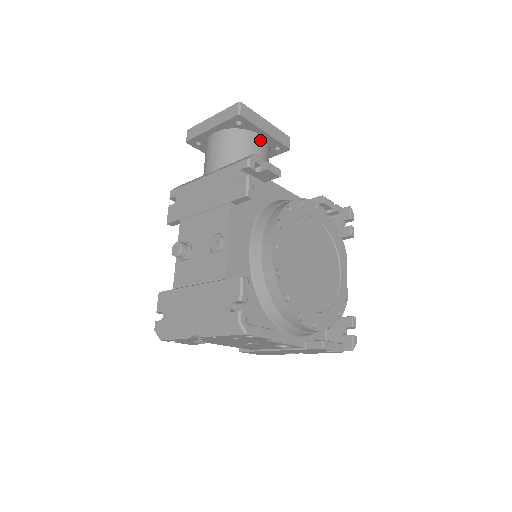
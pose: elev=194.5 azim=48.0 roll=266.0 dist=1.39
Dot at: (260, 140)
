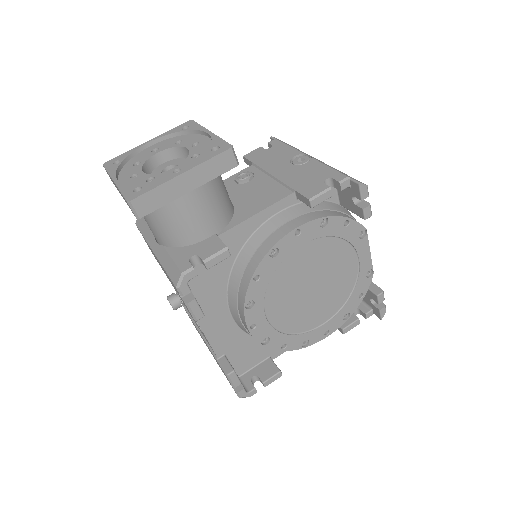
Dot at: (188, 197)
